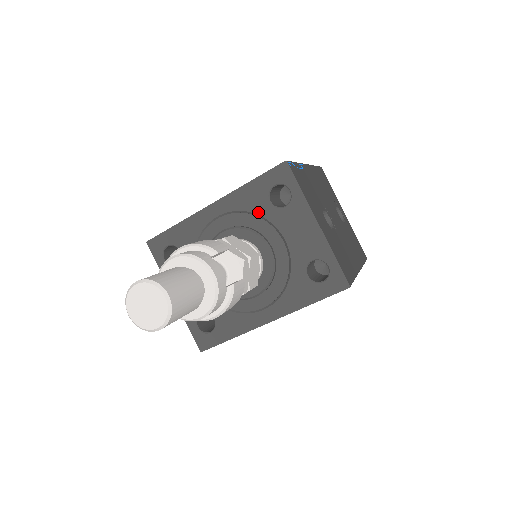
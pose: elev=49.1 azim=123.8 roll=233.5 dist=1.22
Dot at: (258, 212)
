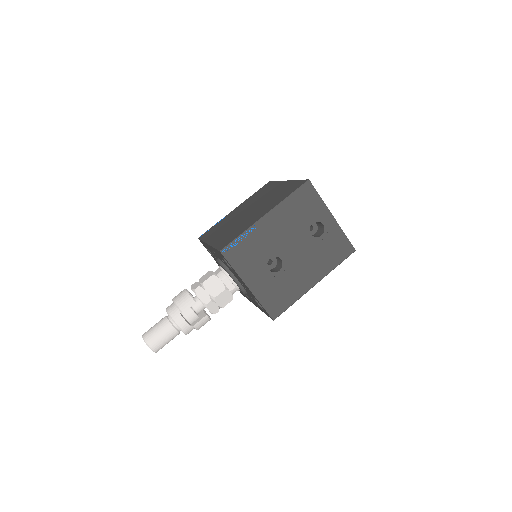
Dot at: occluded
